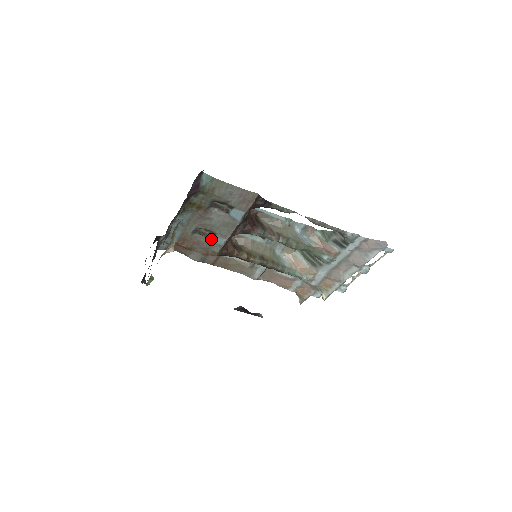
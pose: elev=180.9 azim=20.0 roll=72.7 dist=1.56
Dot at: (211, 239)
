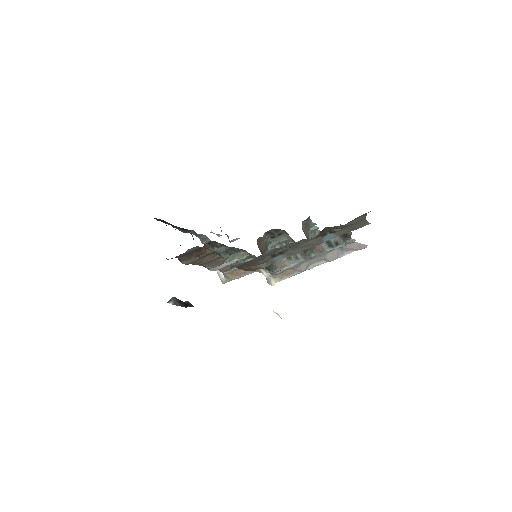
Dot at: (273, 257)
